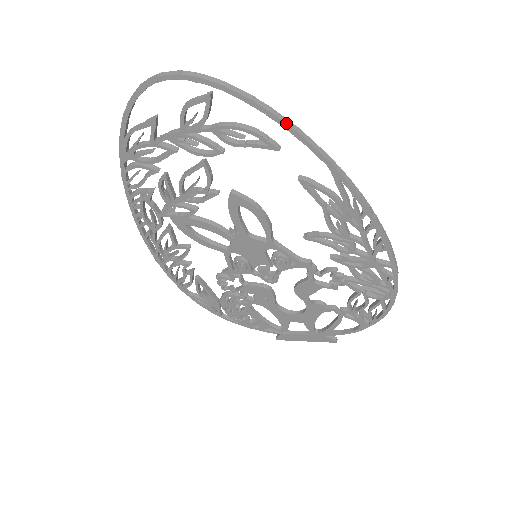
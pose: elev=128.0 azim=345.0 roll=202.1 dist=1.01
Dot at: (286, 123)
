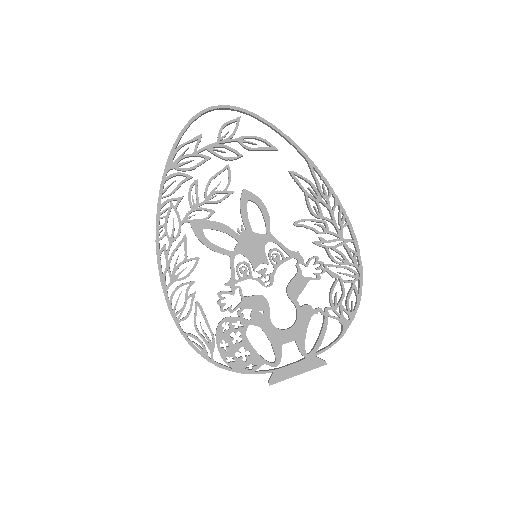
Dot at: (282, 132)
